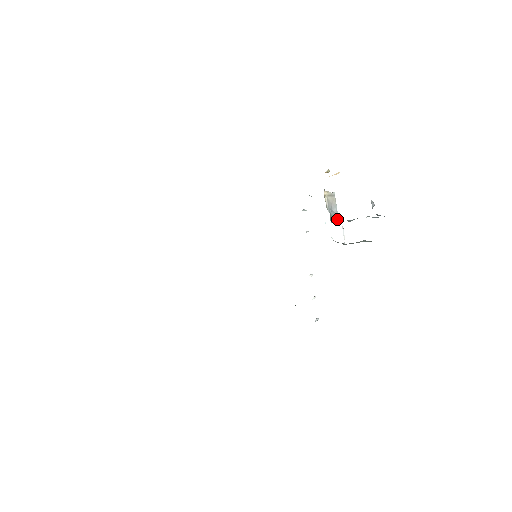
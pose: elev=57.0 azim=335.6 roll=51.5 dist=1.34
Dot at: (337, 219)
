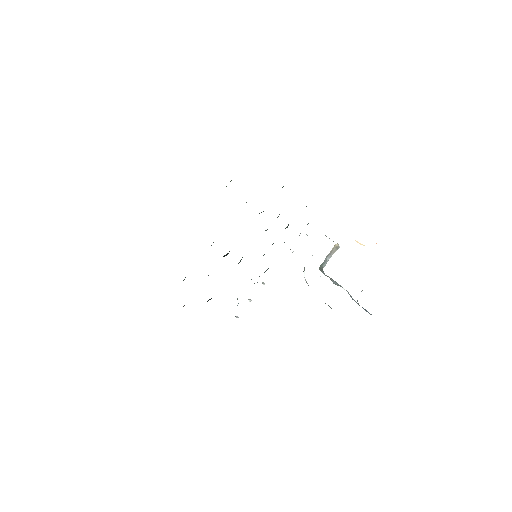
Dot at: (323, 267)
